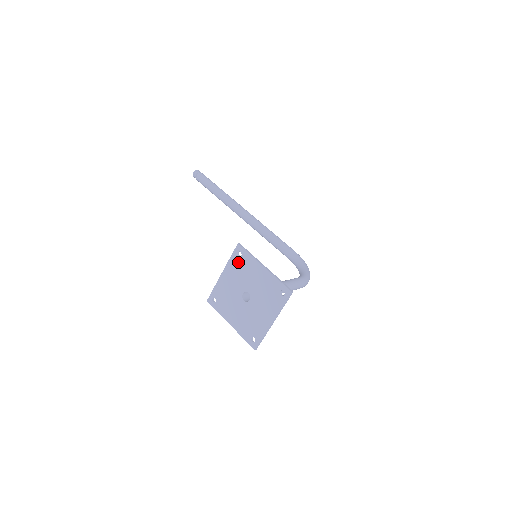
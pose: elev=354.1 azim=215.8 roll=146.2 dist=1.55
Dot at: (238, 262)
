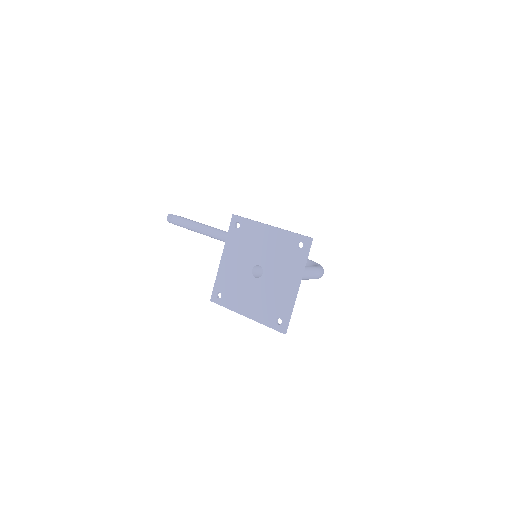
Dot at: (238, 235)
